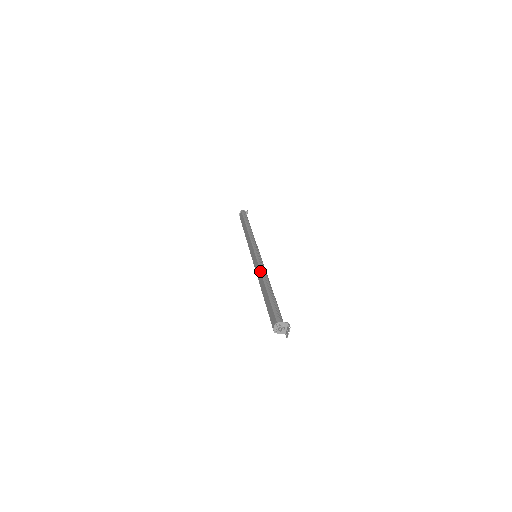
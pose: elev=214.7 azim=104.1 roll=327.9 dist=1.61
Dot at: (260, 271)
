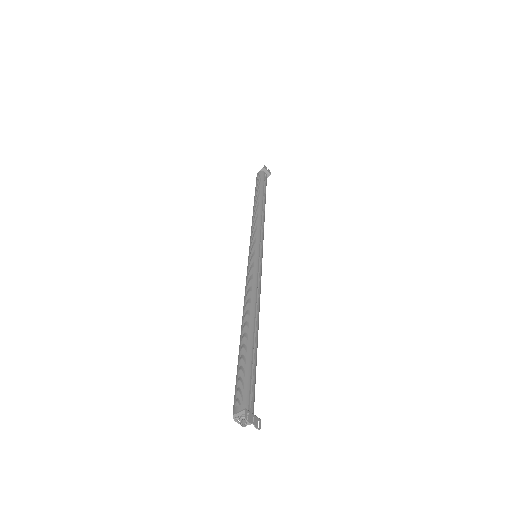
Dot at: (244, 296)
